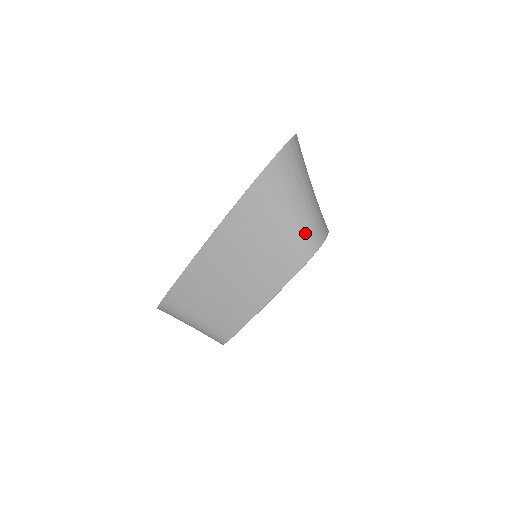
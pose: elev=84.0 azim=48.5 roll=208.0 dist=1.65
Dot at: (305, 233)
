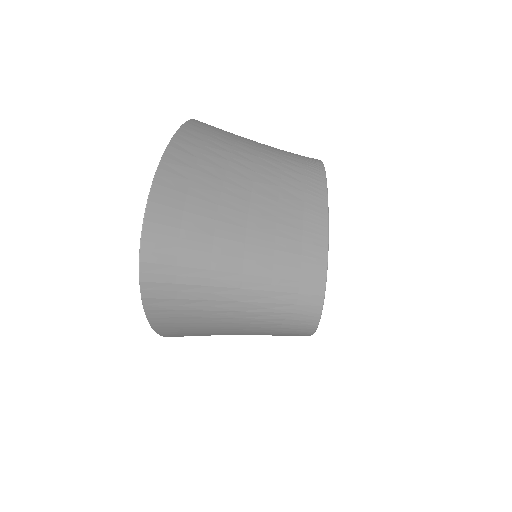
Dot at: (283, 324)
